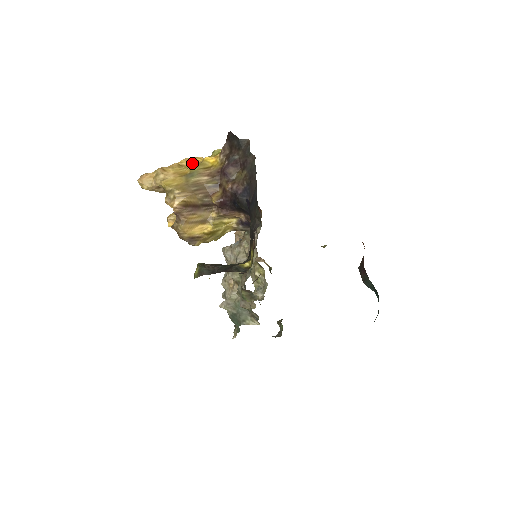
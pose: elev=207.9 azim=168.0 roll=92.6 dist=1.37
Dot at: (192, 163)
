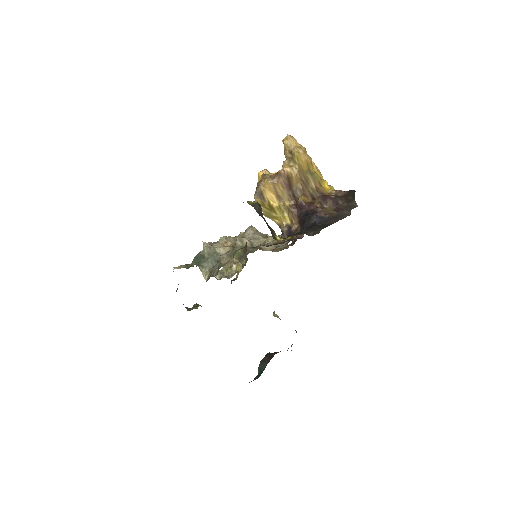
Dot at: (318, 172)
